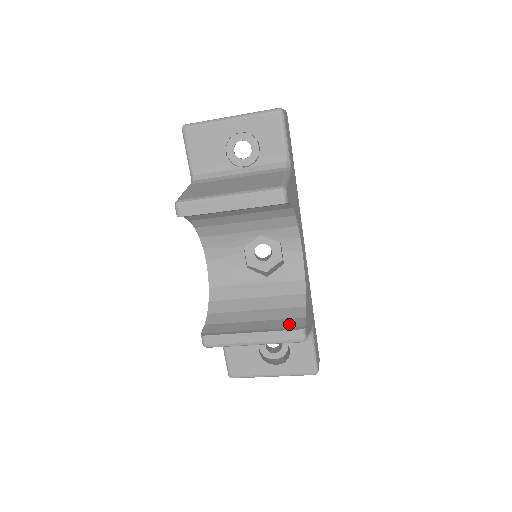
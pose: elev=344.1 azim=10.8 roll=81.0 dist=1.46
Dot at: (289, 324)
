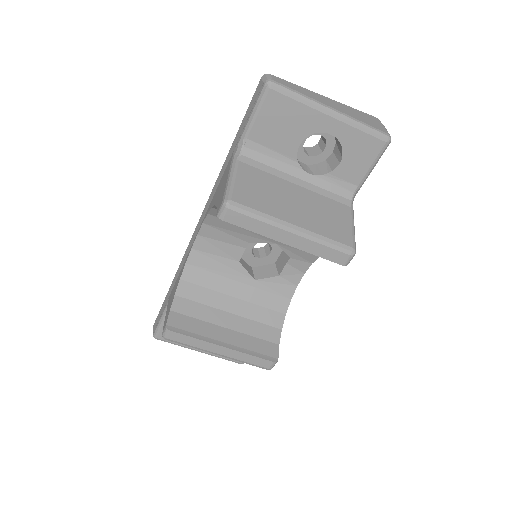
Dot at: (263, 348)
